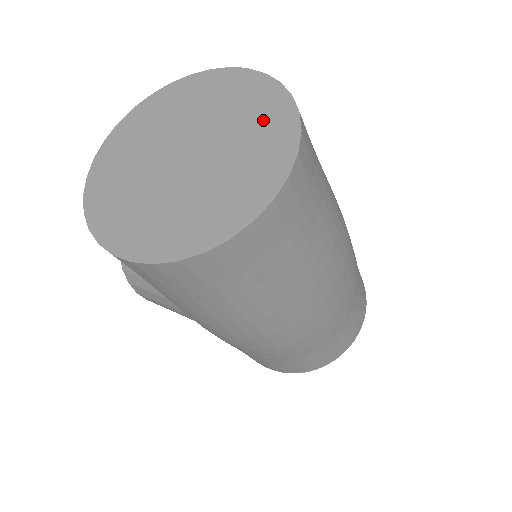
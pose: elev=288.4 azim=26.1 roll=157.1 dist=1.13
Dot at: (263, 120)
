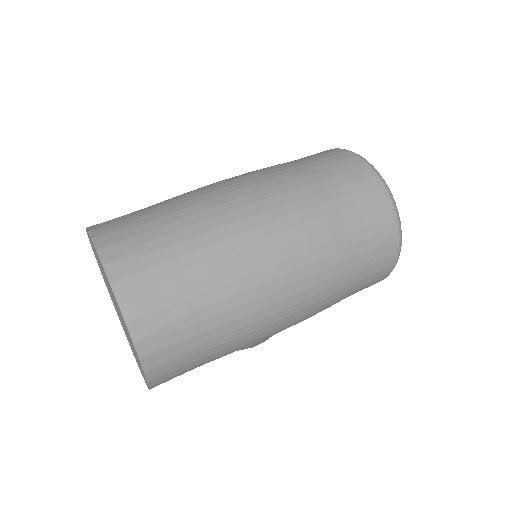
Dot at: (98, 259)
